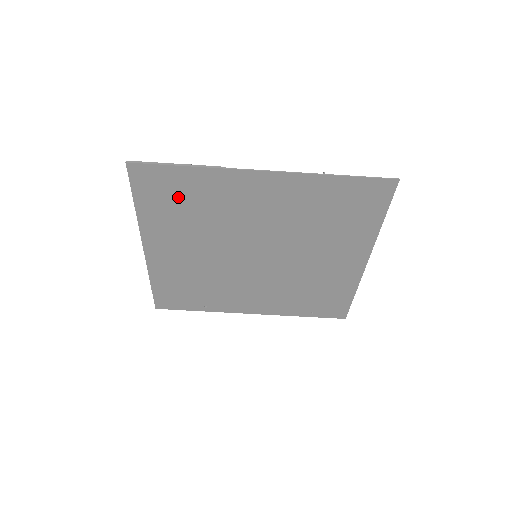
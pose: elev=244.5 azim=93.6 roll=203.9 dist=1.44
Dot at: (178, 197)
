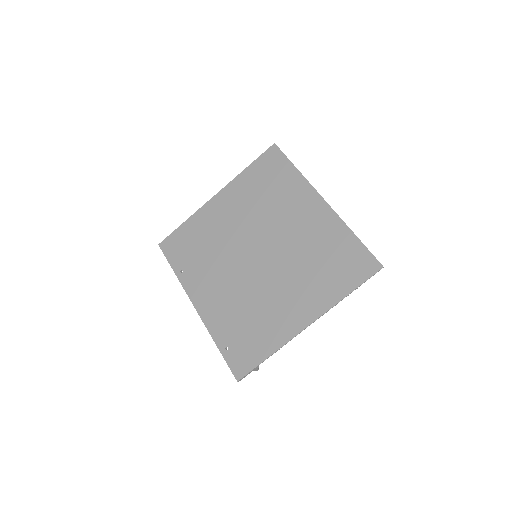
Dot at: (271, 179)
